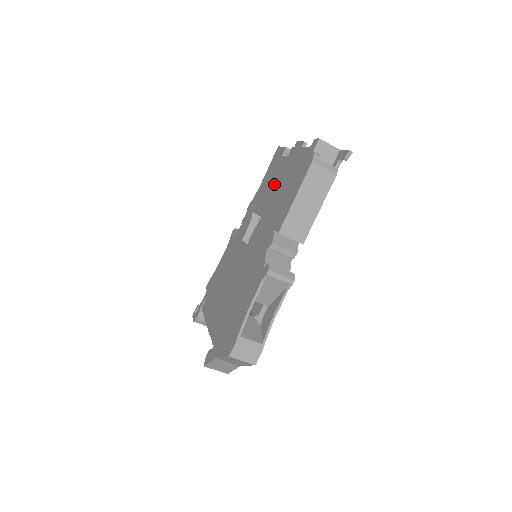
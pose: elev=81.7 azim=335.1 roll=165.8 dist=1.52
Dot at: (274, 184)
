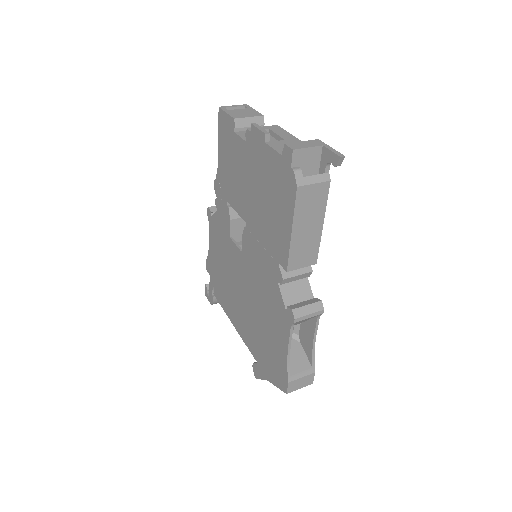
Dot at: (243, 179)
